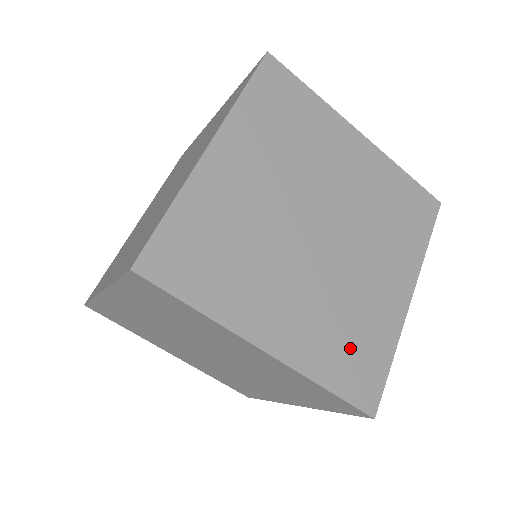
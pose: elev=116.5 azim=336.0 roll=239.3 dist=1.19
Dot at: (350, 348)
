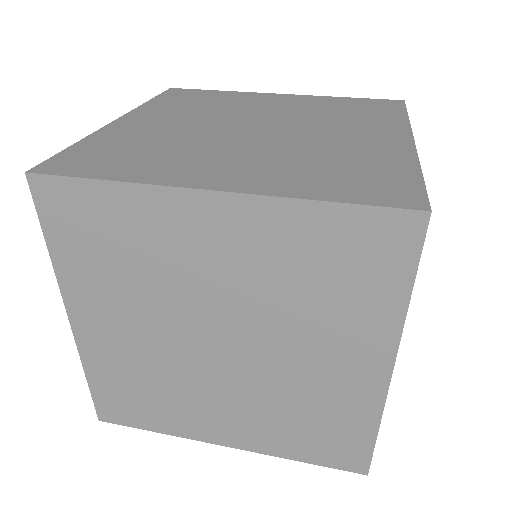
Dot at: occluded
